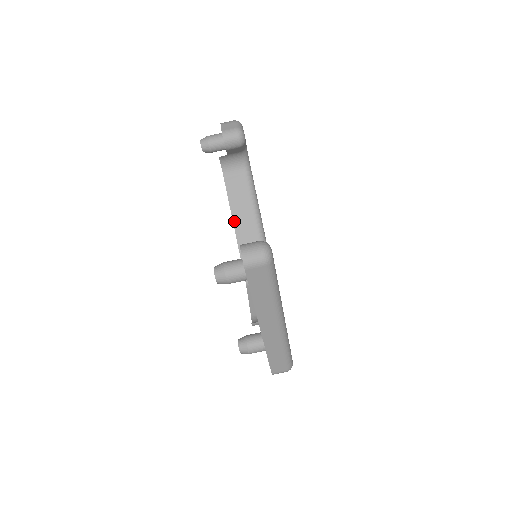
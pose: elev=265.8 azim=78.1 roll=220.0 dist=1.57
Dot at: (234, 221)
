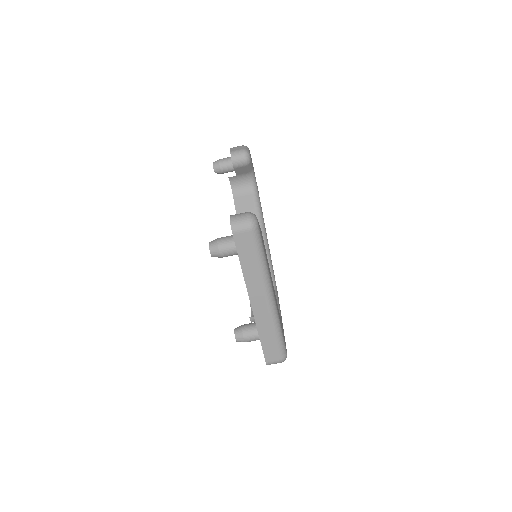
Dot at: occluded
